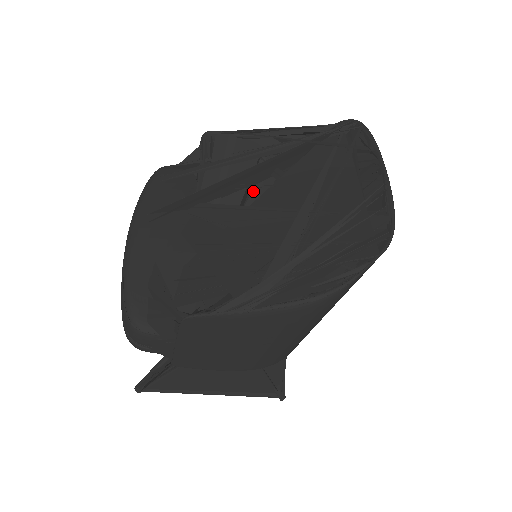
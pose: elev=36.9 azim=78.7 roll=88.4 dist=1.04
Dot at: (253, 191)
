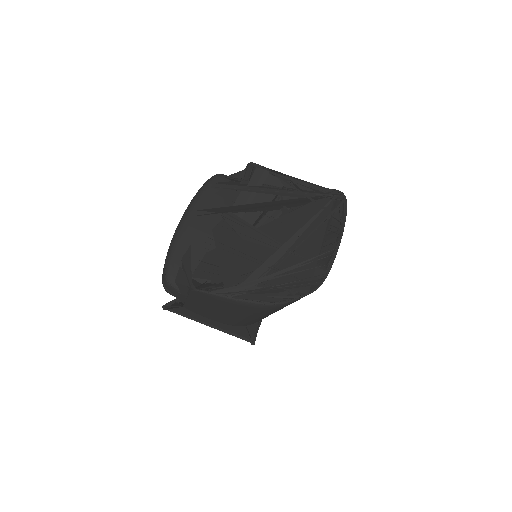
Dot at: (267, 215)
